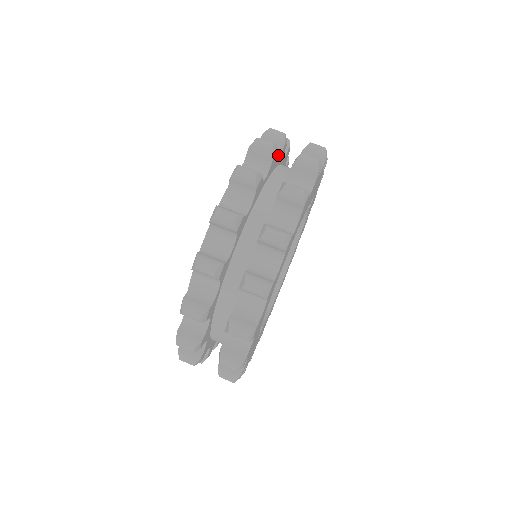
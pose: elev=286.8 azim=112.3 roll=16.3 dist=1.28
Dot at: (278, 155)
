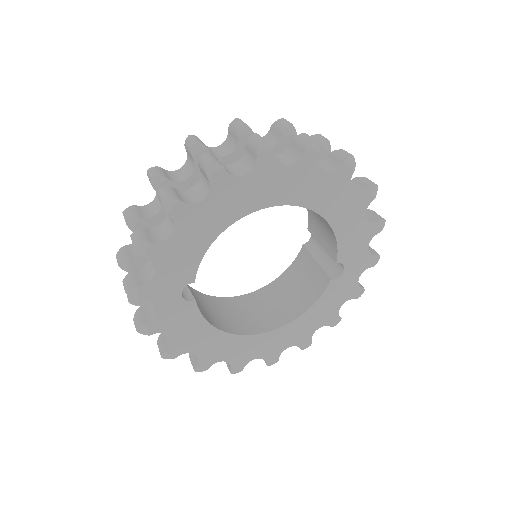
Dot at: occluded
